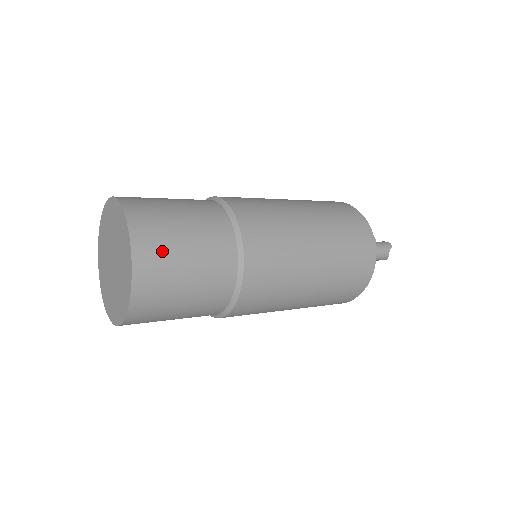
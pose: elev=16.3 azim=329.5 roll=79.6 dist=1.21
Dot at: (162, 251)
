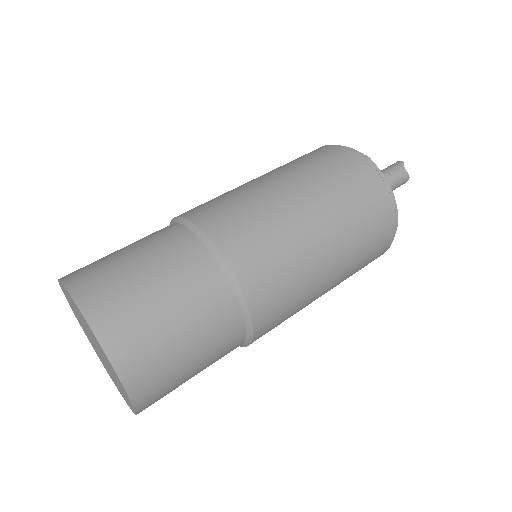
Dot at: (116, 292)
